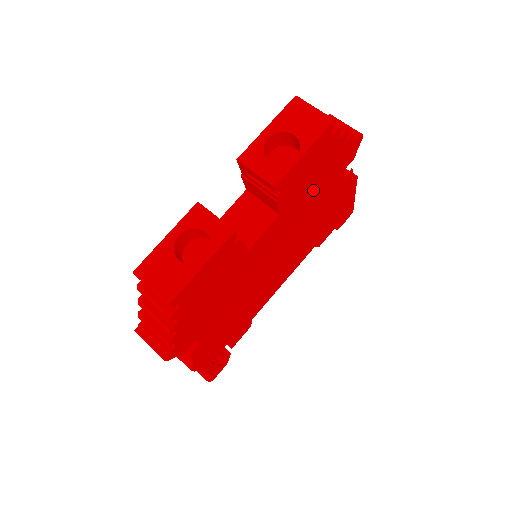
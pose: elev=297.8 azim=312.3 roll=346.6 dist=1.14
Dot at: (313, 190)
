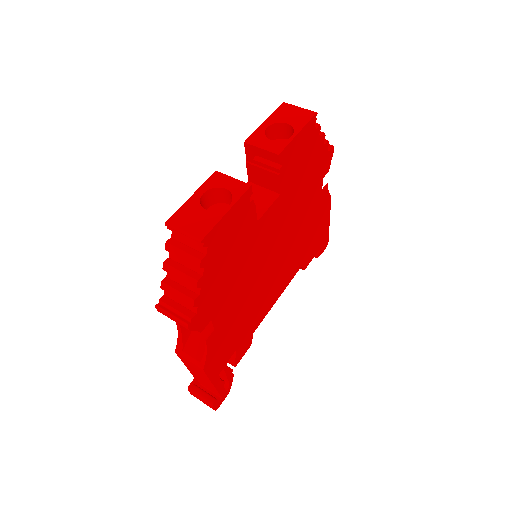
Dot at: (302, 185)
